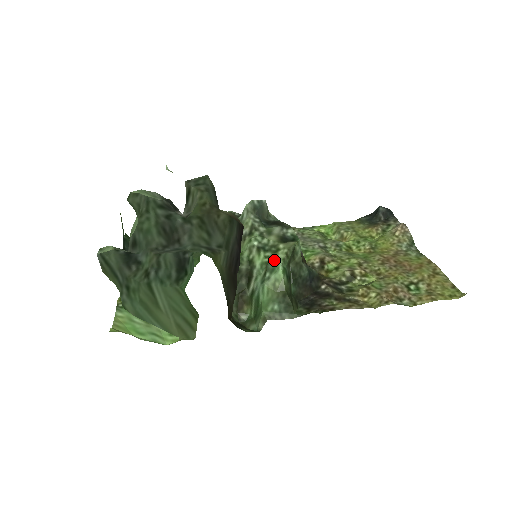
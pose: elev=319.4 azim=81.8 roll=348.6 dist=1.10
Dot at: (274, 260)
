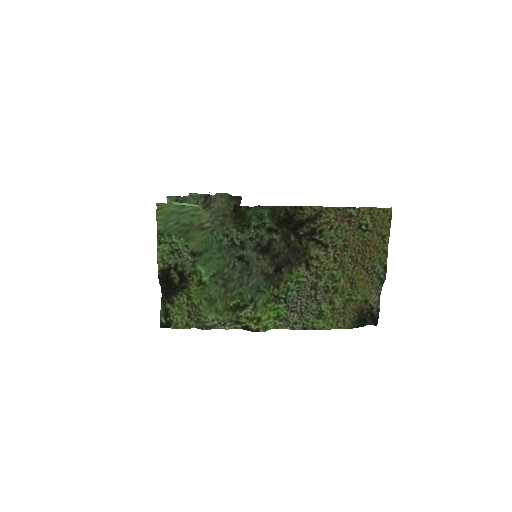
Dot at: (262, 218)
